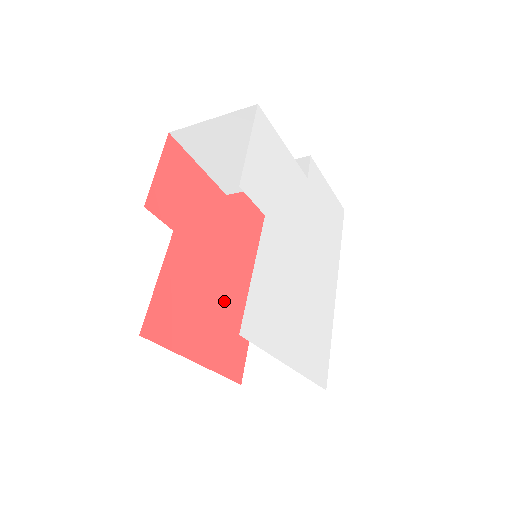
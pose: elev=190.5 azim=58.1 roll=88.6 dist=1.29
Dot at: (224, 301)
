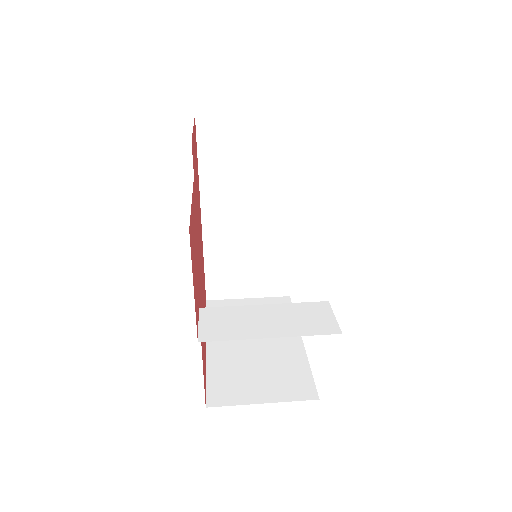
Dot at: (202, 274)
